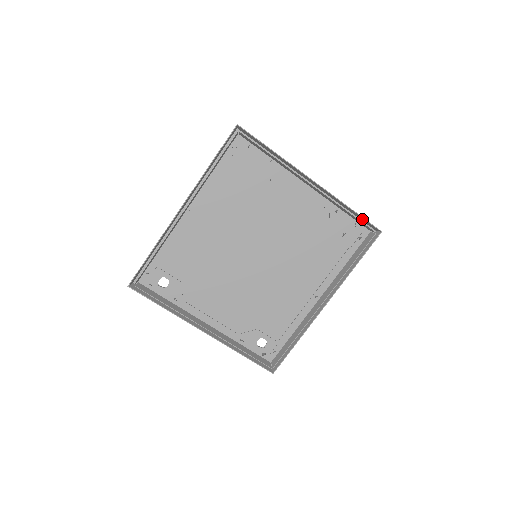
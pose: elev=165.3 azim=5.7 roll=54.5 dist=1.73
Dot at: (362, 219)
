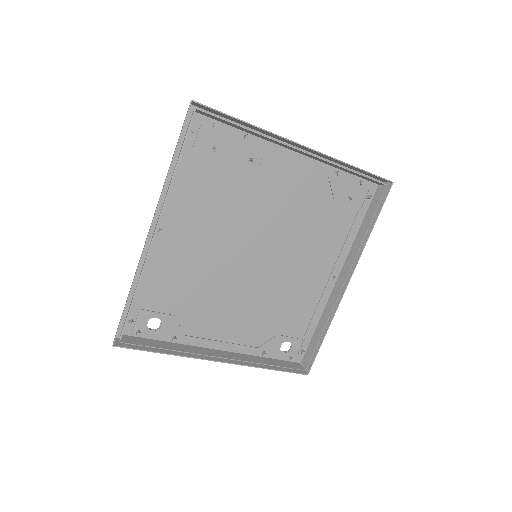
Dot at: (367, 174)
